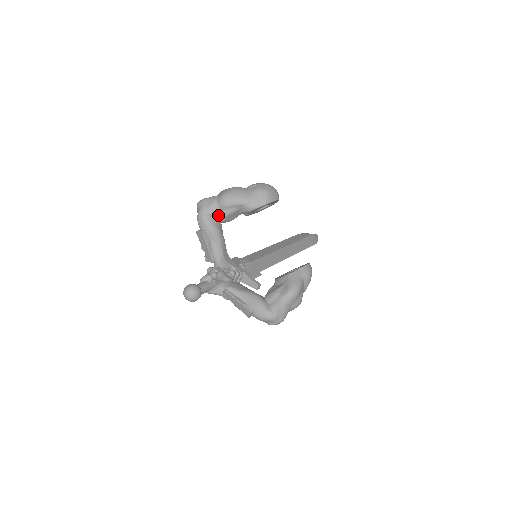
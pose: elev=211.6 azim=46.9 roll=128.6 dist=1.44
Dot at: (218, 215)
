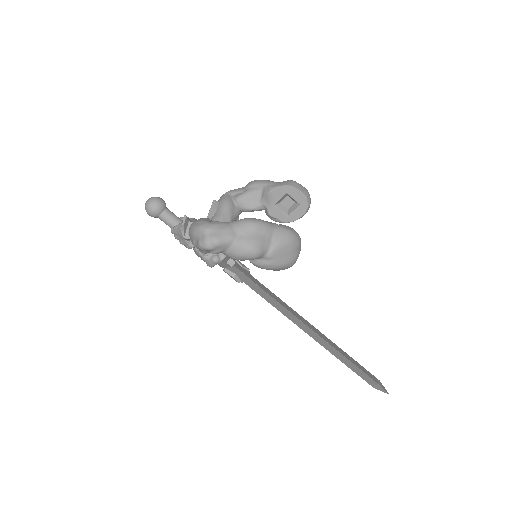
Dot at: (238, 194)
